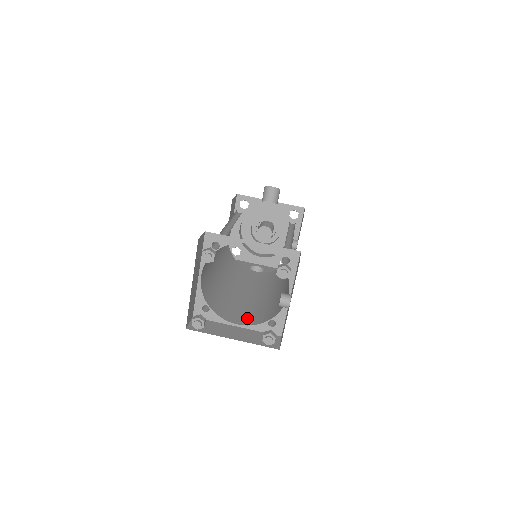
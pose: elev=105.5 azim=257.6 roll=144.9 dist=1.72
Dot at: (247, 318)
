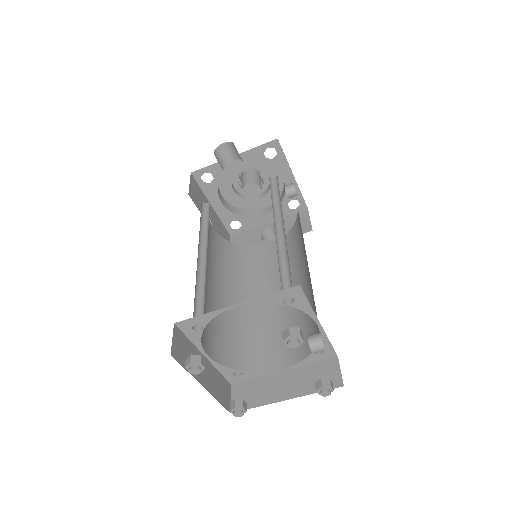
Dot at: (288, 350)
